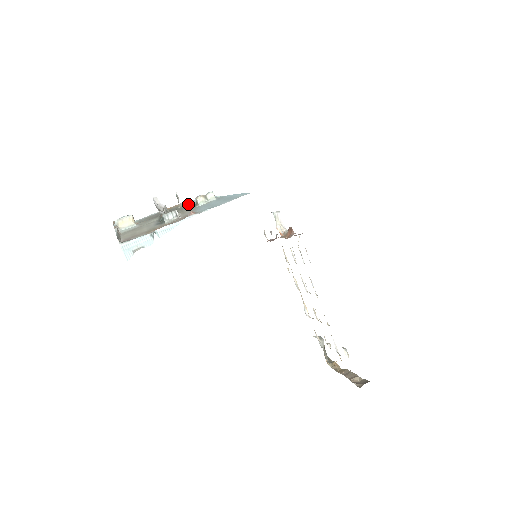
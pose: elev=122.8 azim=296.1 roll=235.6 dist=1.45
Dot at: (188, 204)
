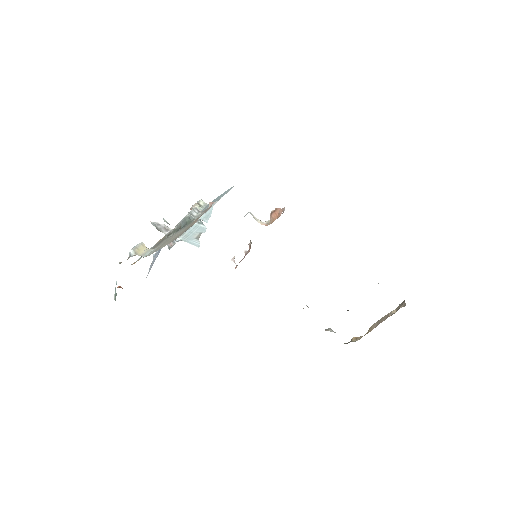
Dot at: occluded
